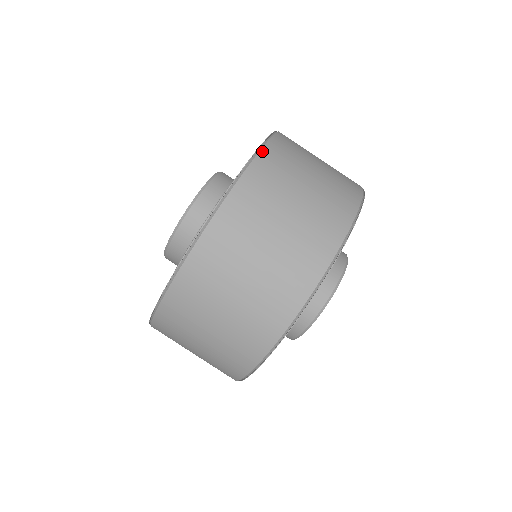
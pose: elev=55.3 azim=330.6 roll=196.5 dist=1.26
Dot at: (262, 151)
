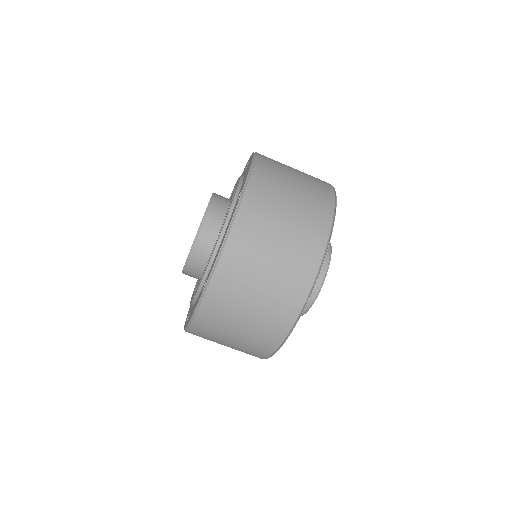
Dot at: (213, 277)
